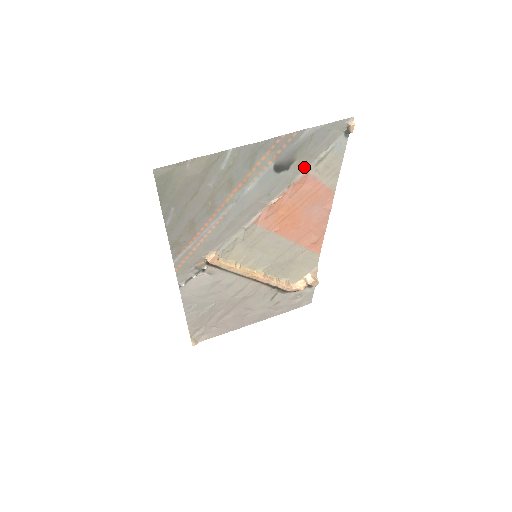
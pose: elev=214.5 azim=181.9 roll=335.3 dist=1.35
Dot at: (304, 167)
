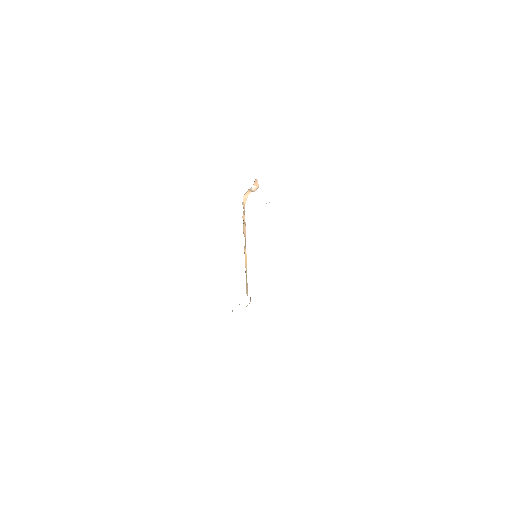
Dot at: occluded
